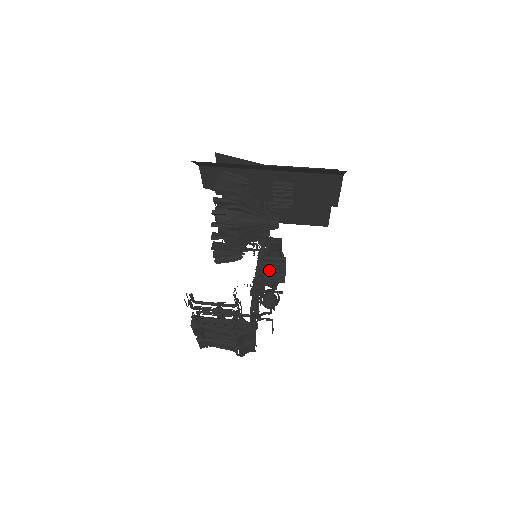
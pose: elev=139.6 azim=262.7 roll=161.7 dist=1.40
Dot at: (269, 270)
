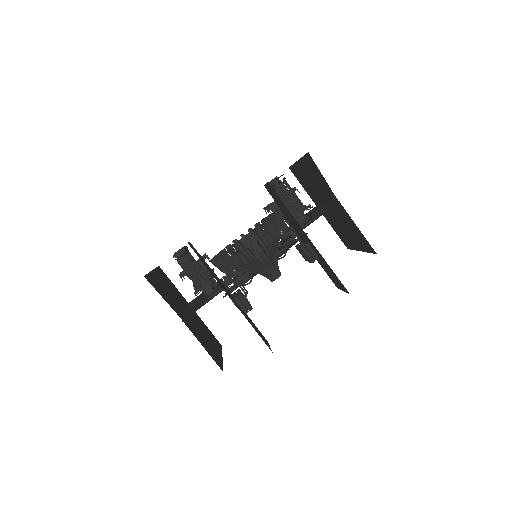
Dot at: occluded
